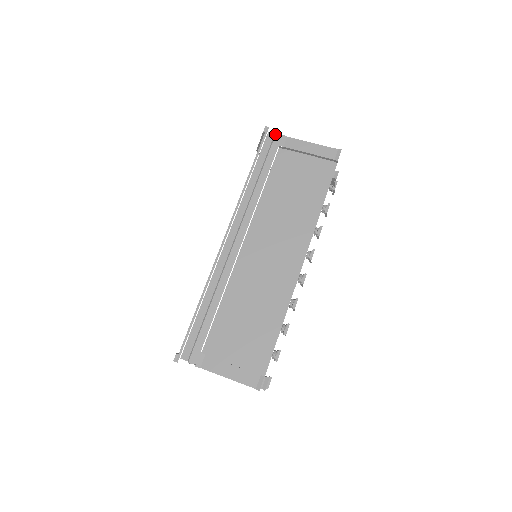
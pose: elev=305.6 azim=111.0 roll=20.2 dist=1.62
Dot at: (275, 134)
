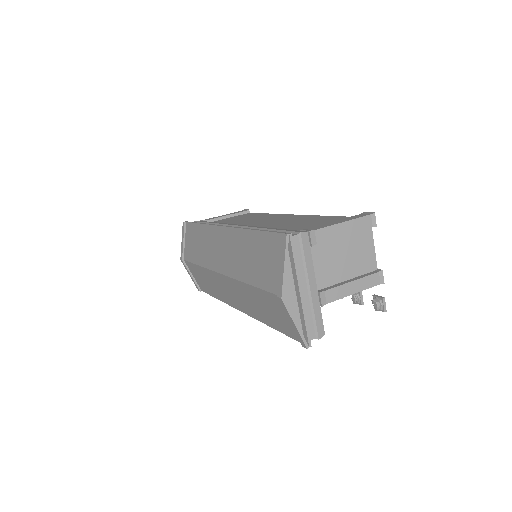
Dot at: (194, 221)
